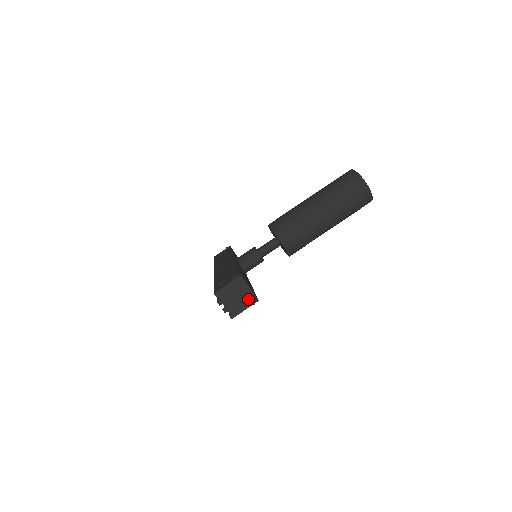
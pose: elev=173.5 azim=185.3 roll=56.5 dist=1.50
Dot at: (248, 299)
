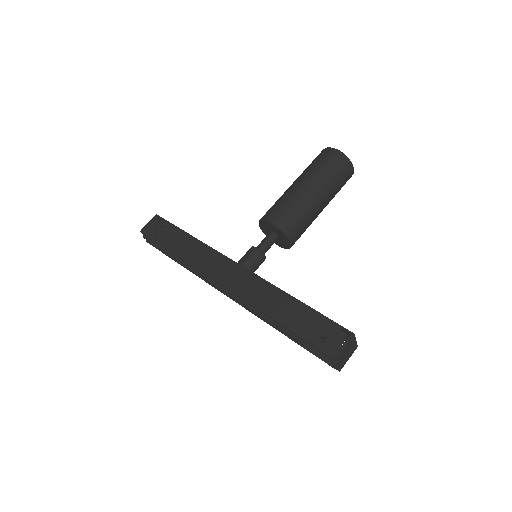
Dot at: (353, 349)
